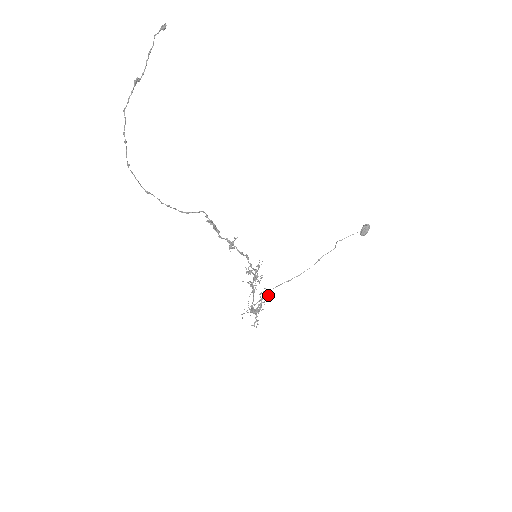
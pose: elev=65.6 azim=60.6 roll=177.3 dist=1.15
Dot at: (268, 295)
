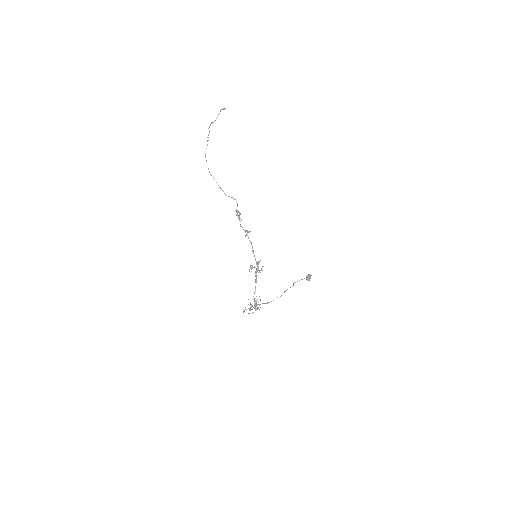
Dot at: occluded
